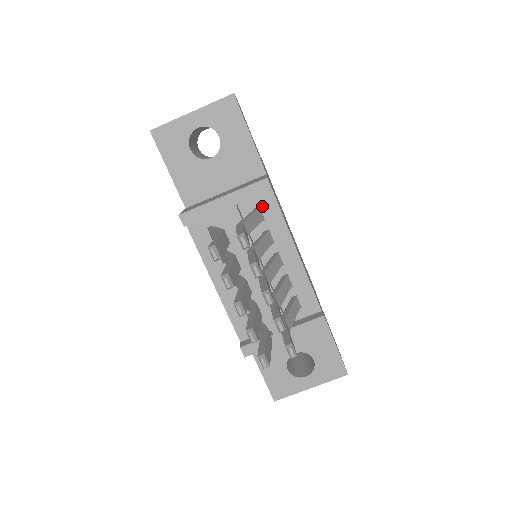
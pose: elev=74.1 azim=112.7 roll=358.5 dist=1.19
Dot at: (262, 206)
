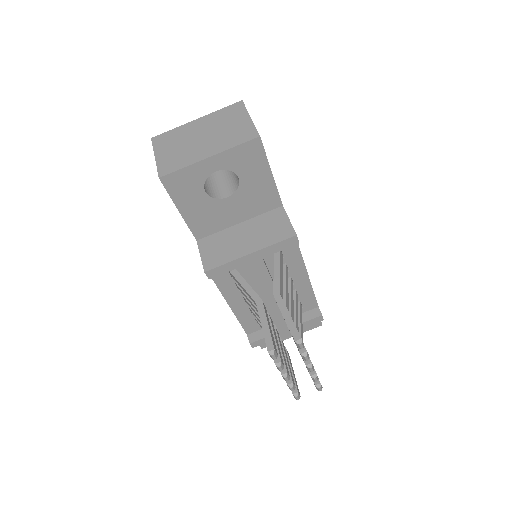
Dot at: occluded
